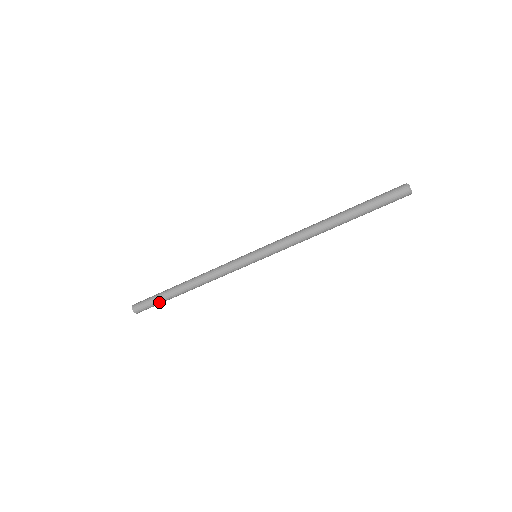
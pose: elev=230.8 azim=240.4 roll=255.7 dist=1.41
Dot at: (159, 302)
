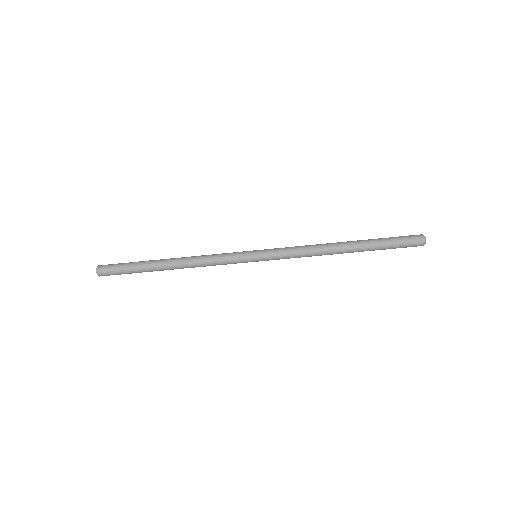
Dot at: (130, 267)
